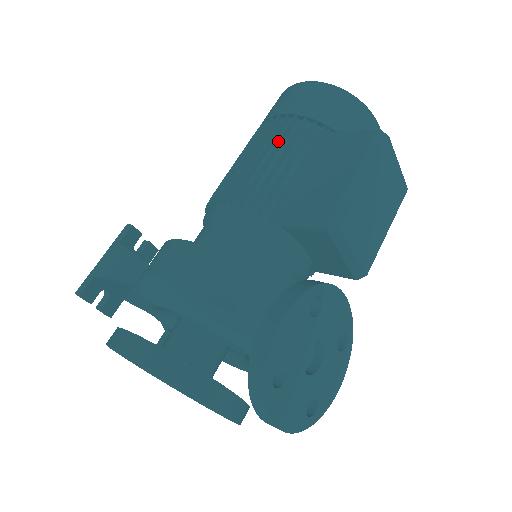
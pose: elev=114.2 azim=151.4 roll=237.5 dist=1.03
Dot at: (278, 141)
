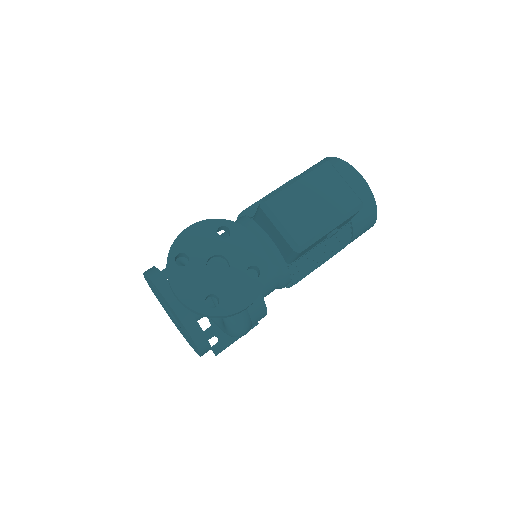
Dot at: (280, 186)
